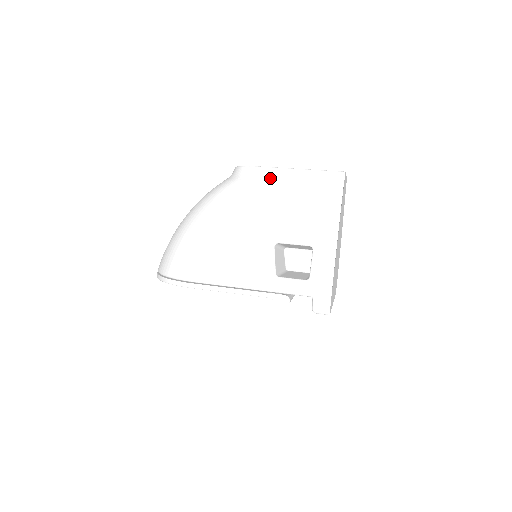
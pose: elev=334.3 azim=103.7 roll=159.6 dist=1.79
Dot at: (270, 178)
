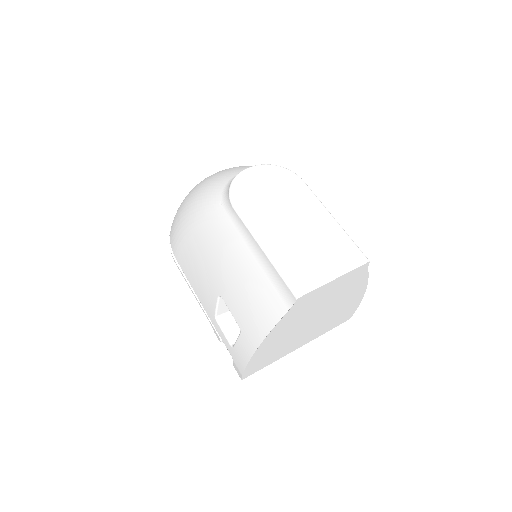
Dot at: (239, 231)
